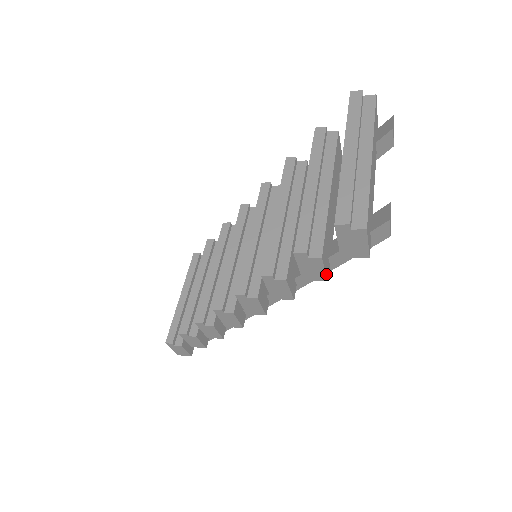
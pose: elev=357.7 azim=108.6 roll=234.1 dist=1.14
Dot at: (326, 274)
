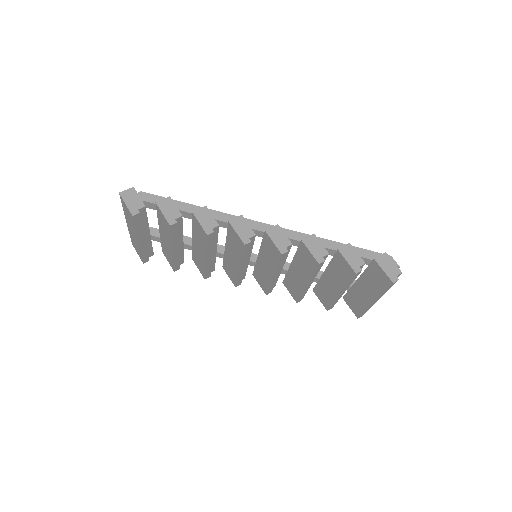
Dot at: occluded
